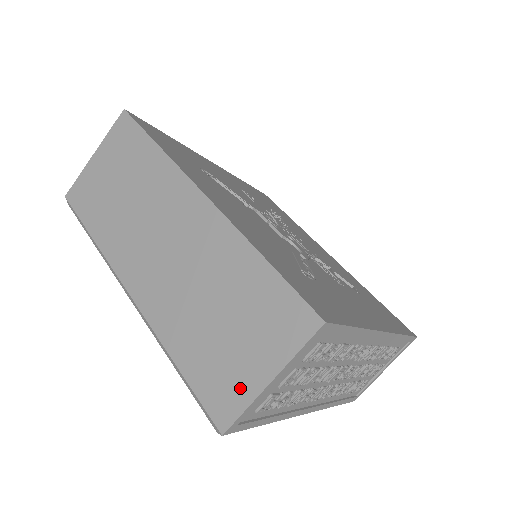
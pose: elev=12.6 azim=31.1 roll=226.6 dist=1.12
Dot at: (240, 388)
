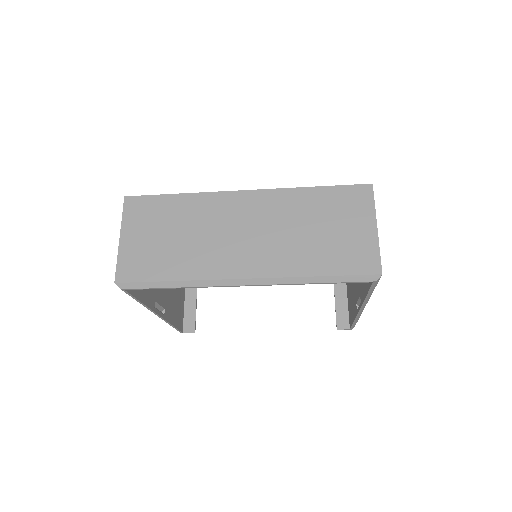
Dot at: (367, 246)
